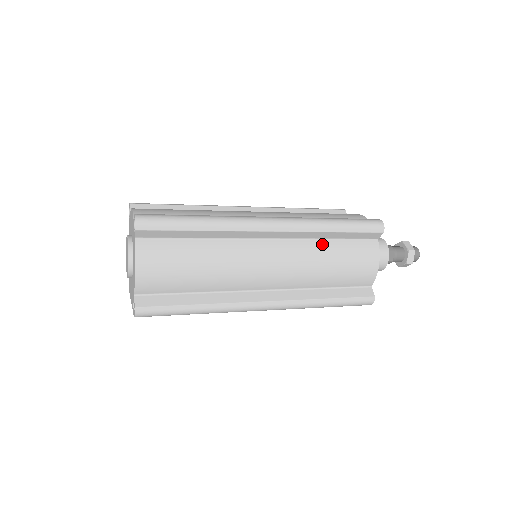
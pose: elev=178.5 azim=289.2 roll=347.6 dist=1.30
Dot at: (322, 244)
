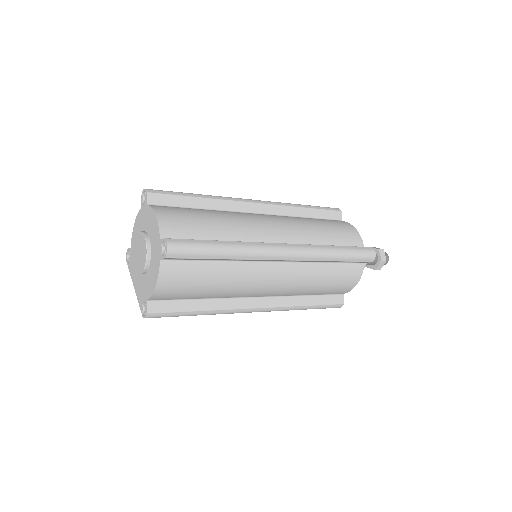
Dot at: (320, 267)
